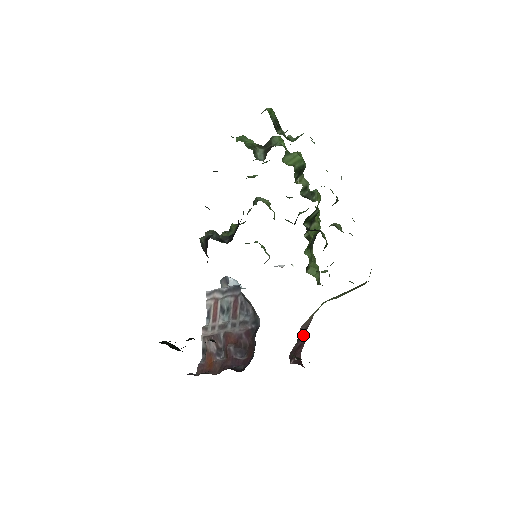
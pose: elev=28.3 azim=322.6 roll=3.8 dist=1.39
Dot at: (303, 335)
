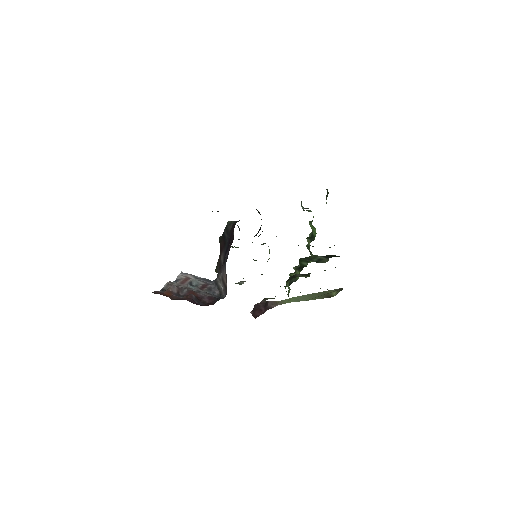
Dot at: (266, 308)
